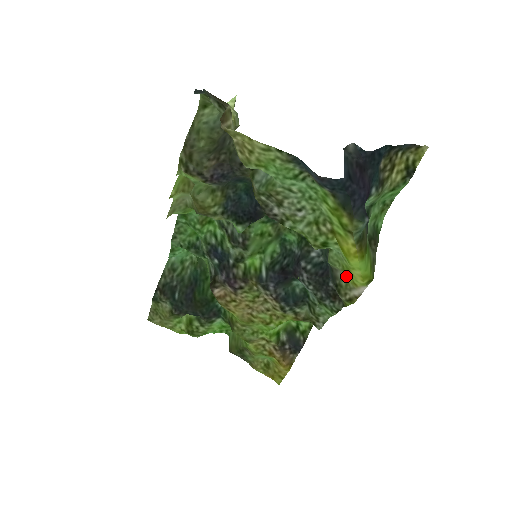
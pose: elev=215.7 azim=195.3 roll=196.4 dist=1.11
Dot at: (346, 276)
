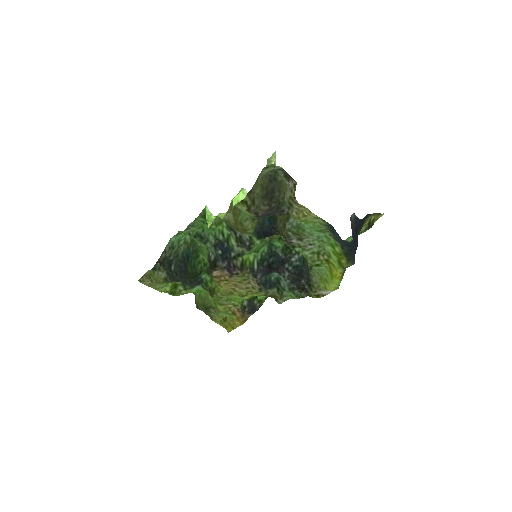
Dot at: (321, 282)
